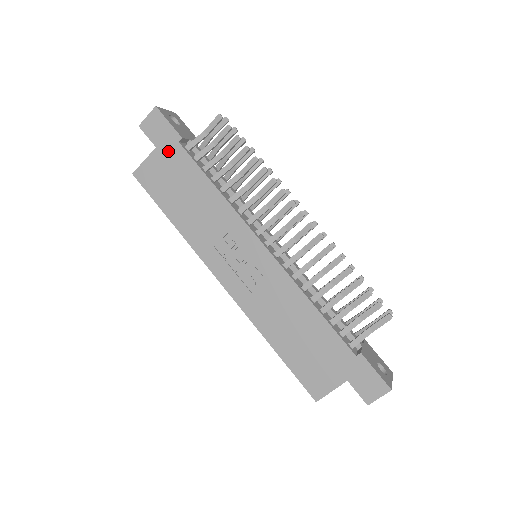
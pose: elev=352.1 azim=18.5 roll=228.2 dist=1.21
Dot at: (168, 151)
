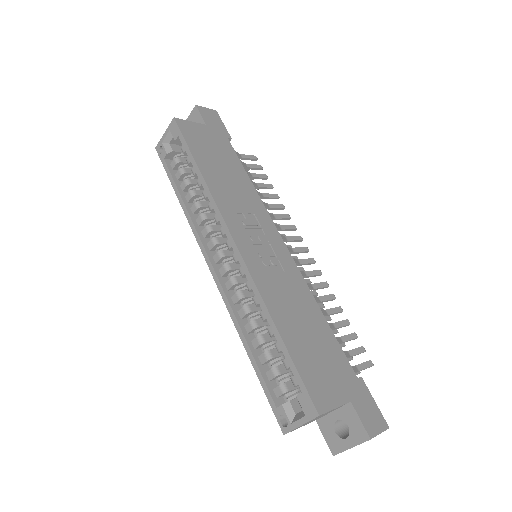
Dot at: (216, 134)
